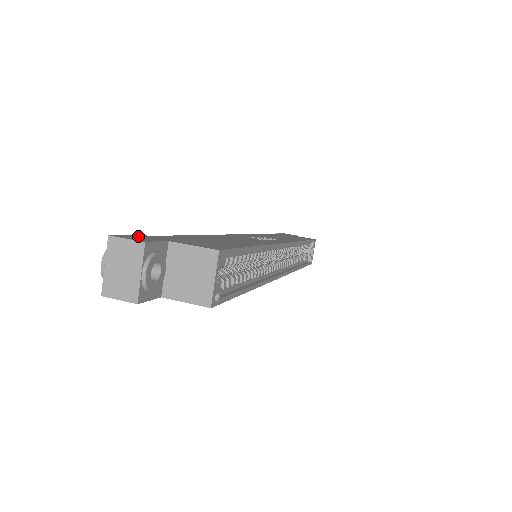
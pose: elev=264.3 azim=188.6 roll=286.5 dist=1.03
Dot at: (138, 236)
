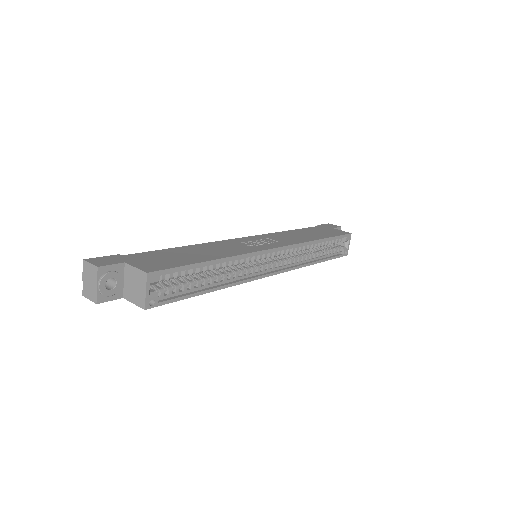
Dot at: (109, 258)
